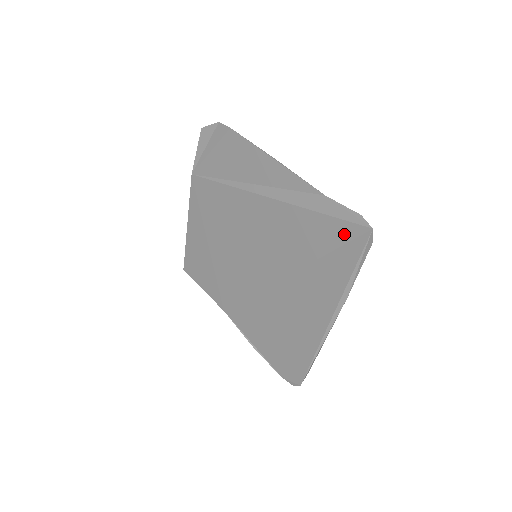
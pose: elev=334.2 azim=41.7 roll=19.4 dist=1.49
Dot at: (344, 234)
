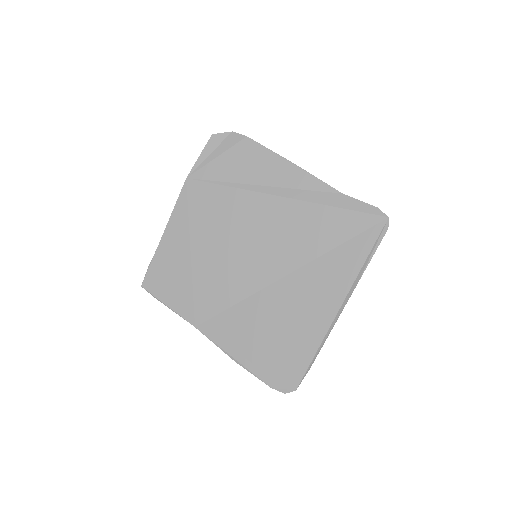
Dot at: (361, 224)
